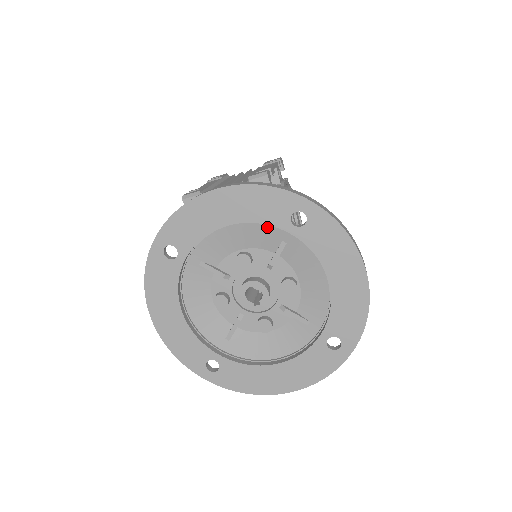
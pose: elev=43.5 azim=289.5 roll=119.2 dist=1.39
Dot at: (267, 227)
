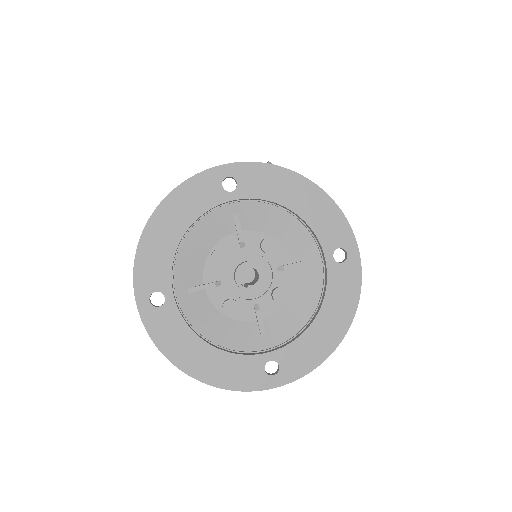
Dot at: (310, 240)
